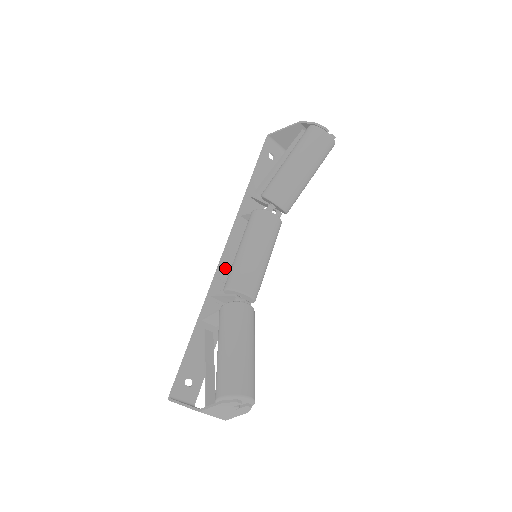
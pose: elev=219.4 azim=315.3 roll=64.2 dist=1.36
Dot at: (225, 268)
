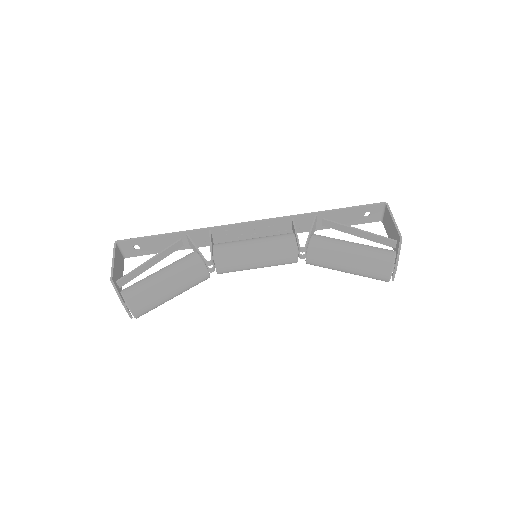
Dot at: (239, 229)
